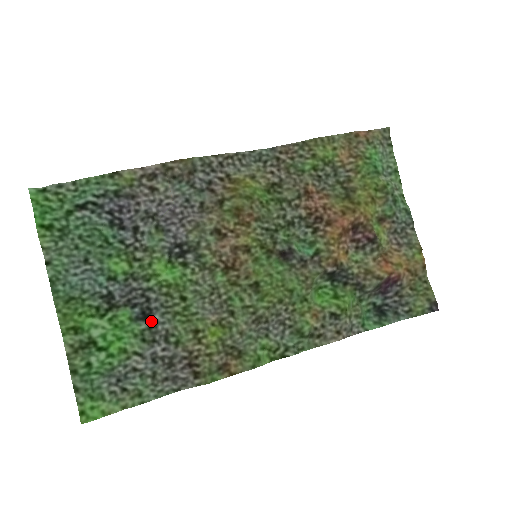
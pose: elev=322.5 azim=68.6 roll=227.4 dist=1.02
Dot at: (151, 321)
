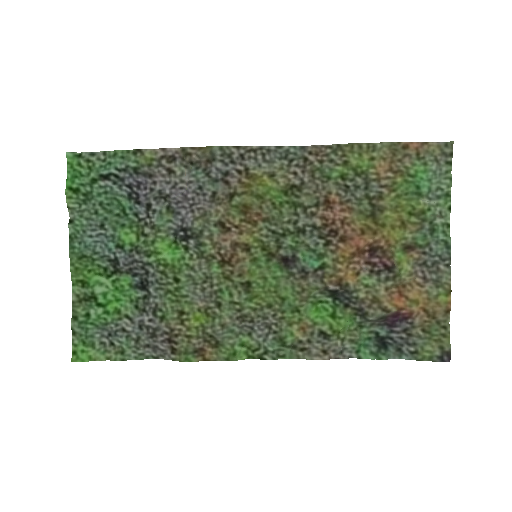
Dot at: (146, 292)
